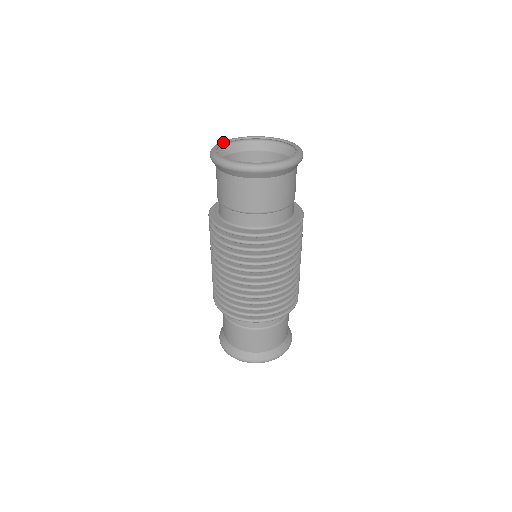
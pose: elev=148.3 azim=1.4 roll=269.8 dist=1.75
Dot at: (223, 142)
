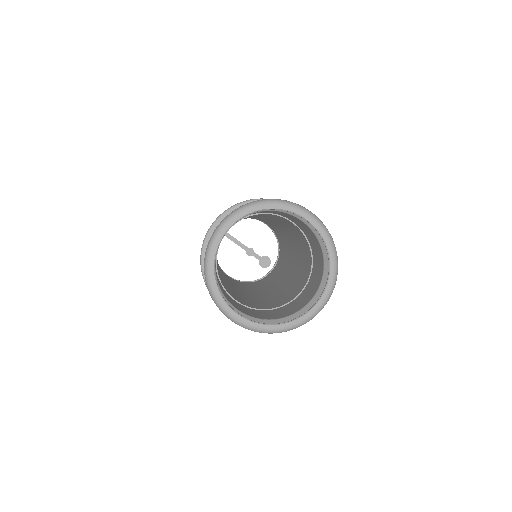
Dot at: (250, 212)
